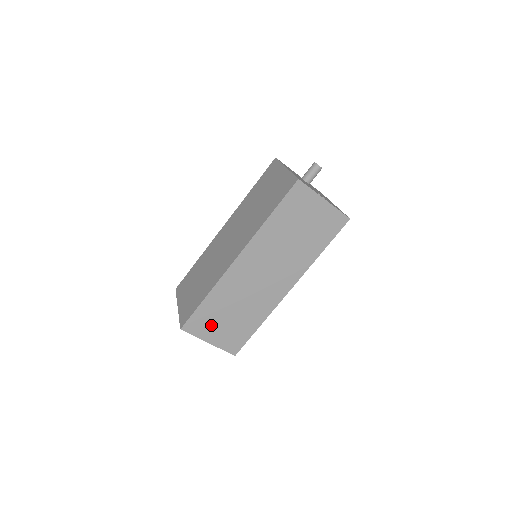
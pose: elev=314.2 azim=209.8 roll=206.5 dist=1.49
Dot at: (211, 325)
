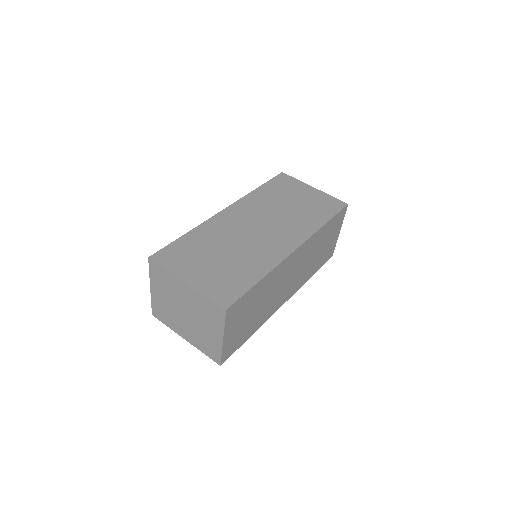
Dot at: (240, 316)
